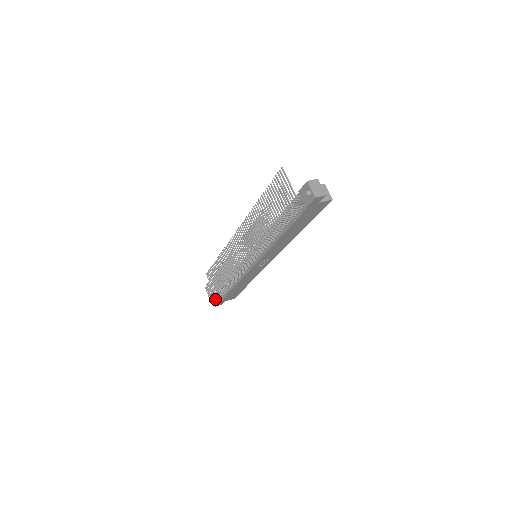
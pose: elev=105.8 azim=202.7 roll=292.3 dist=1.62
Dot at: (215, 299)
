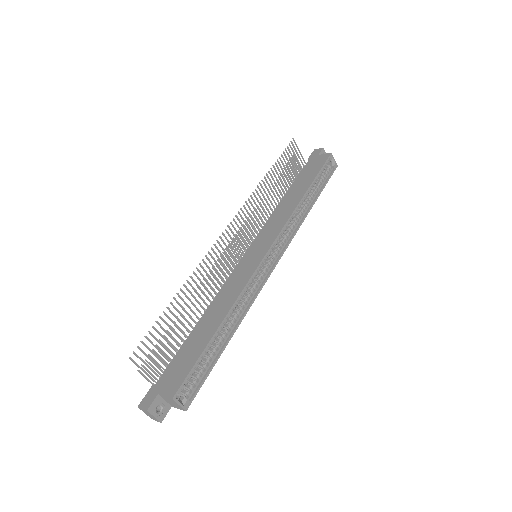
Dot at: occluded
